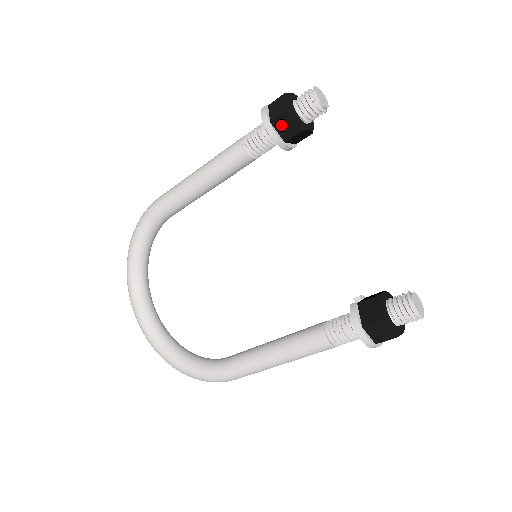
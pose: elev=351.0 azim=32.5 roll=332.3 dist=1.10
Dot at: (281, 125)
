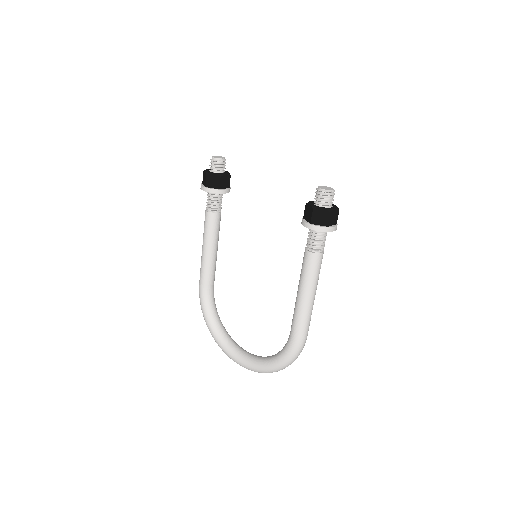
Dot at: (210, 183)
